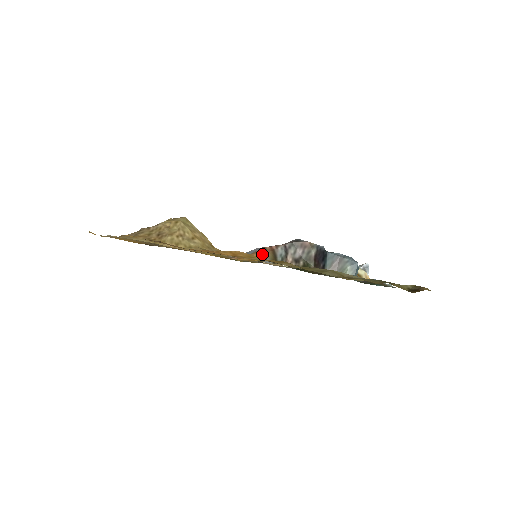
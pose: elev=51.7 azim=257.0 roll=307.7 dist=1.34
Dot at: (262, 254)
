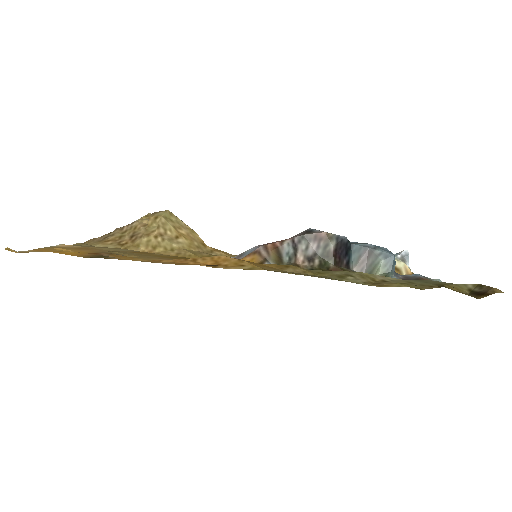
Dot at: (261, 255)
